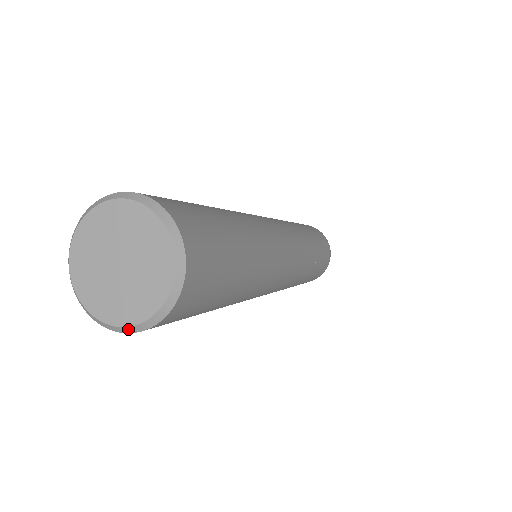
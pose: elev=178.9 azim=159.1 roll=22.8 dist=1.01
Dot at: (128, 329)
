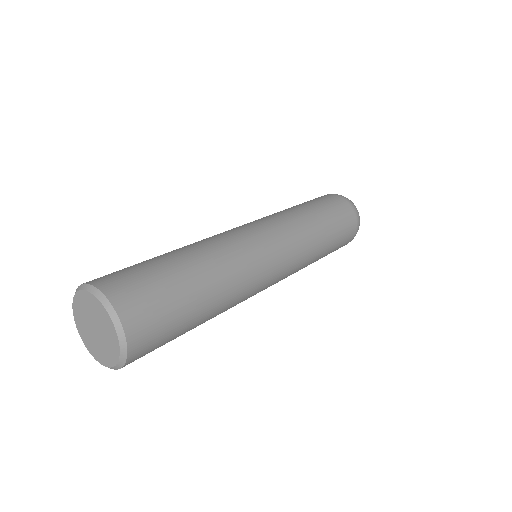
Dot at: (115, 368)
